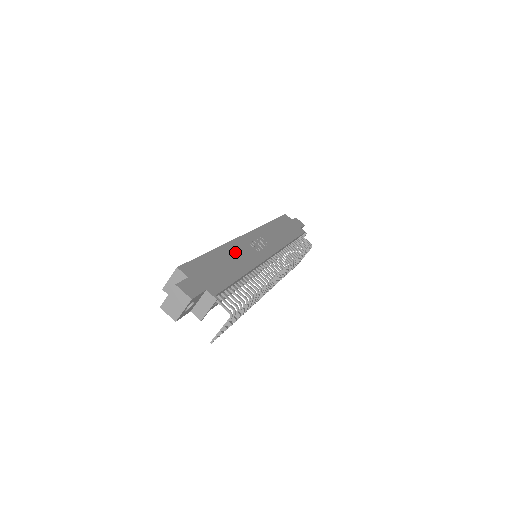
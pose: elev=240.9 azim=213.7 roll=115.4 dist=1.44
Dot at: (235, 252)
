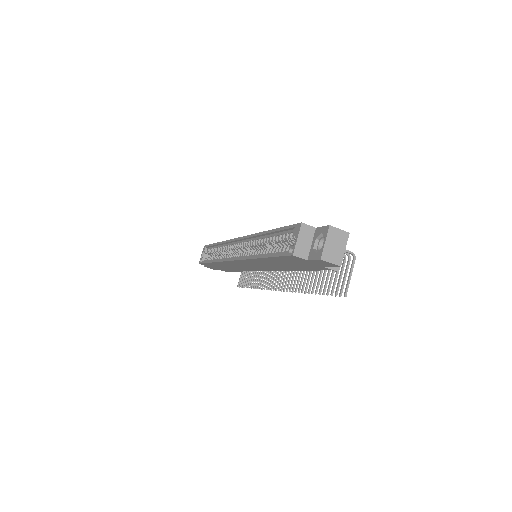
Dot at: occluded
